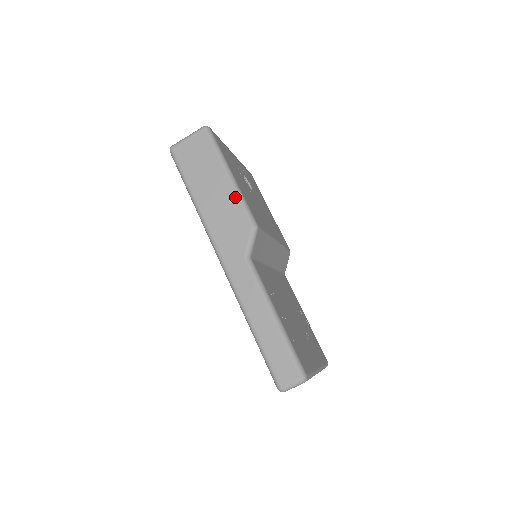
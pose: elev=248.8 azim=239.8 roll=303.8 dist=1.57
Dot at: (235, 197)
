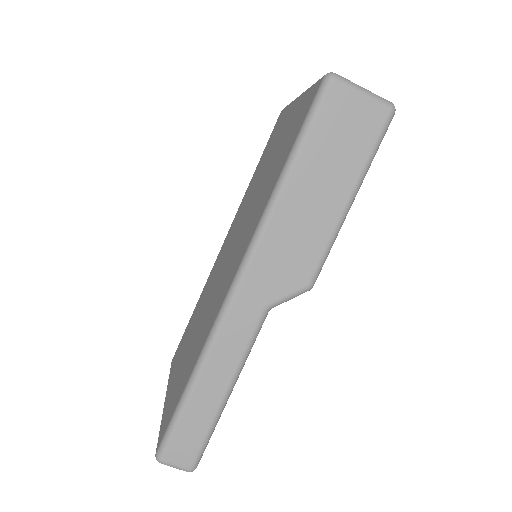
Dot at: (329, 233)
